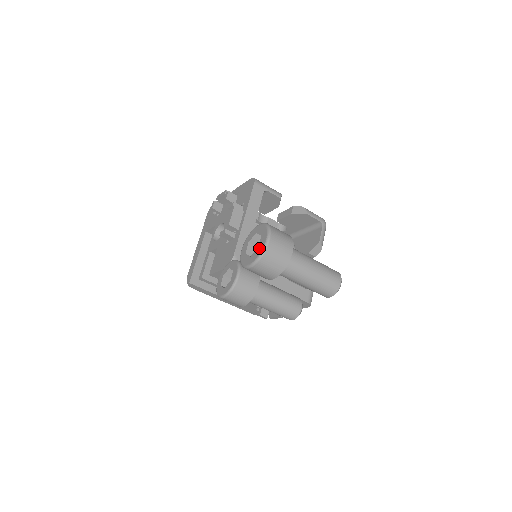
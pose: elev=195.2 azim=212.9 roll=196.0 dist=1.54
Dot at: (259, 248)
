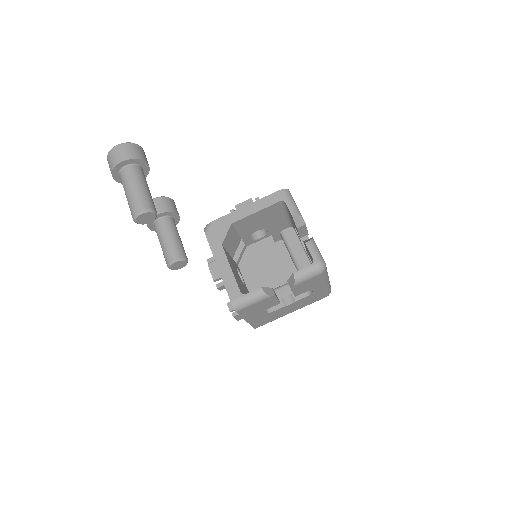
Dot at: occluded
